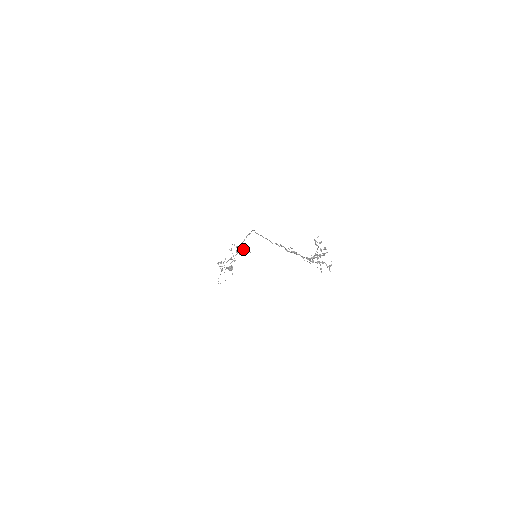
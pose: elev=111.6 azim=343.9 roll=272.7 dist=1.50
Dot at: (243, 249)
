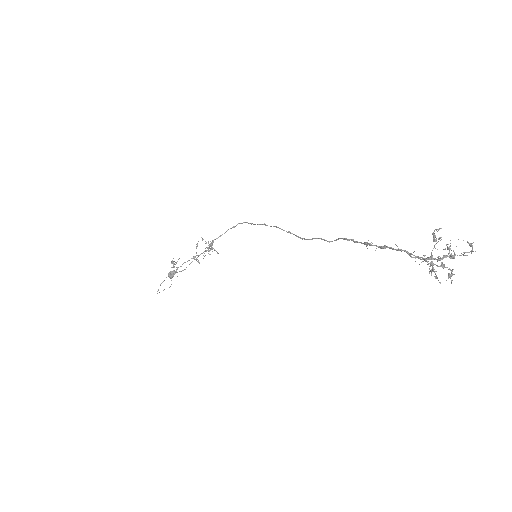
Dot at: (212, 248)
